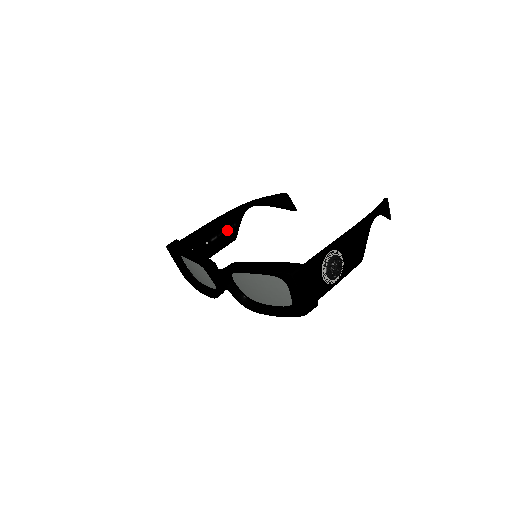
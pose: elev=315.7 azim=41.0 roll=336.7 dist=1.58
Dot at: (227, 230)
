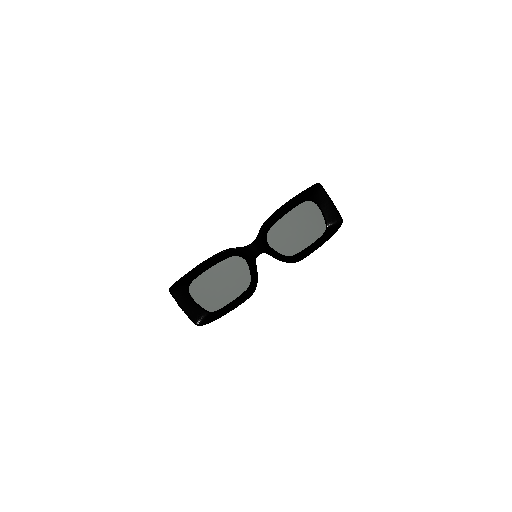
Dot at: occluded
